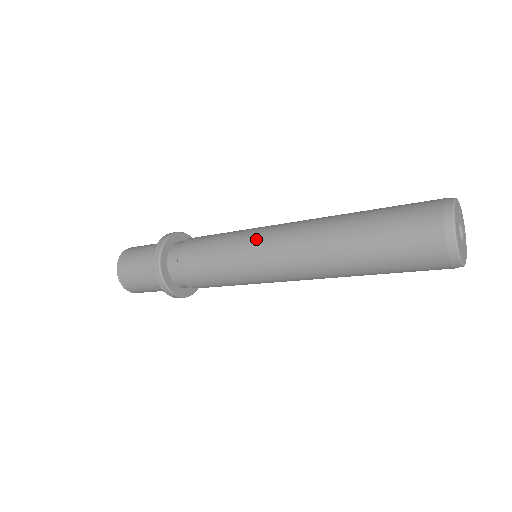
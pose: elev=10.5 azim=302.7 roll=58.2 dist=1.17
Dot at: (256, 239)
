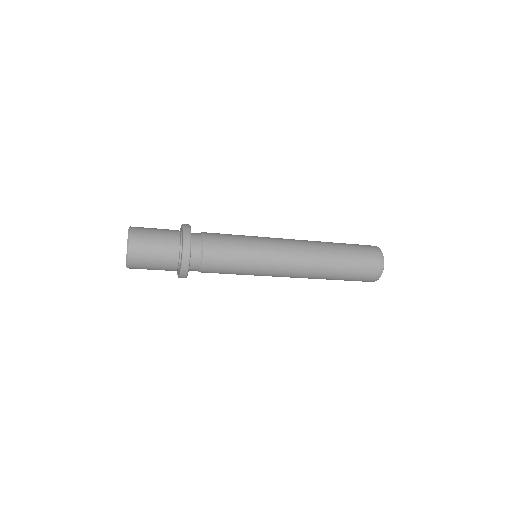
Dot at: (273, 252)
